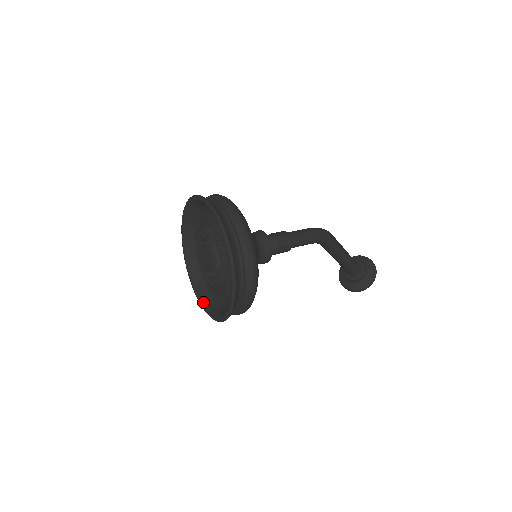
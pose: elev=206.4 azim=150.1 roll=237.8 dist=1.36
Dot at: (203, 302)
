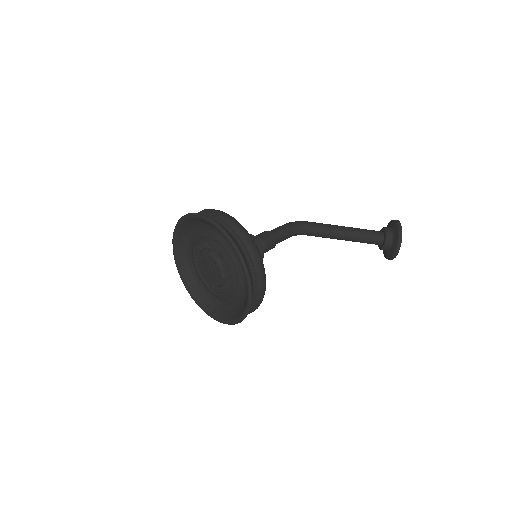
Dot at: (247, 298)
